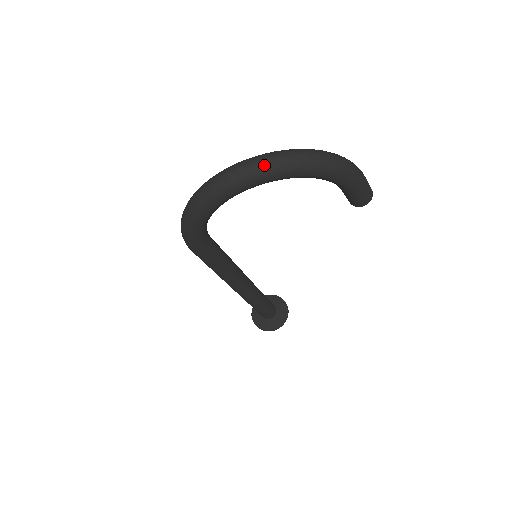
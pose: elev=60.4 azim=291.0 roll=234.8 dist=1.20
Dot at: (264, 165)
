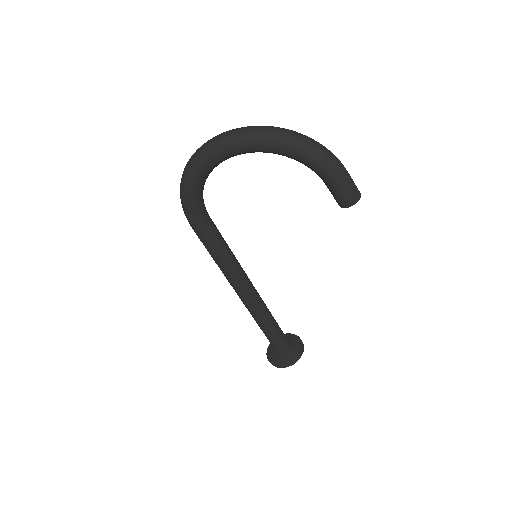
Dot at: (241, 132)
